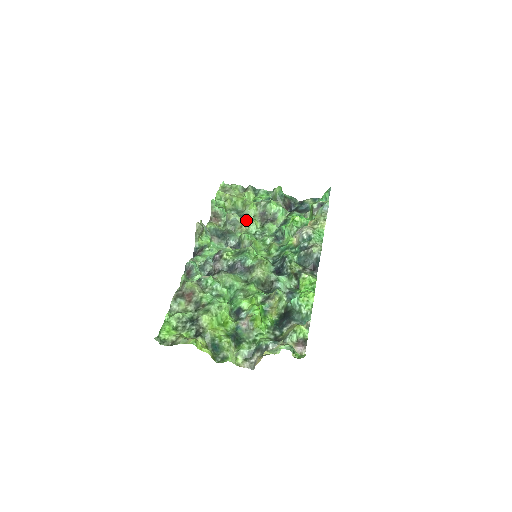
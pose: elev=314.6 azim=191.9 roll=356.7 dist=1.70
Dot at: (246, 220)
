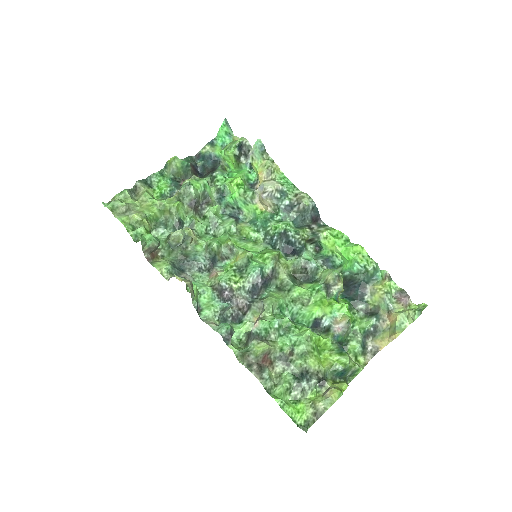
Dot at: (183, 226)
